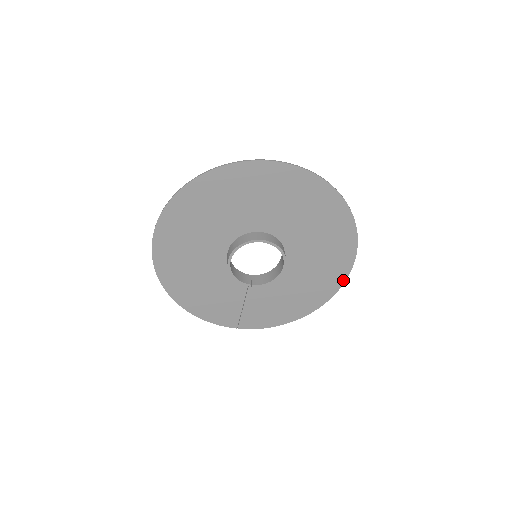
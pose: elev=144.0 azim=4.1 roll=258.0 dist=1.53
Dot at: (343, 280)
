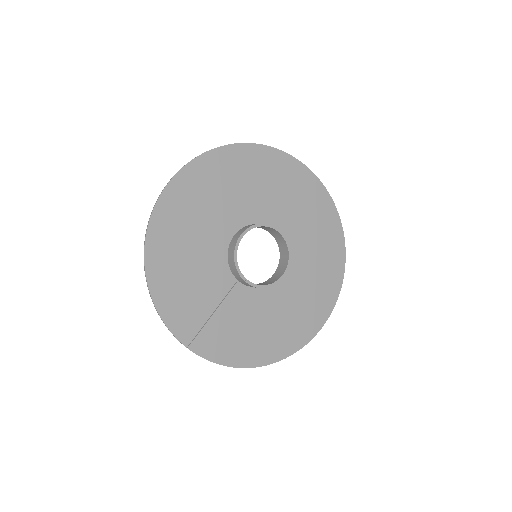
Dot at: (314, 333)
